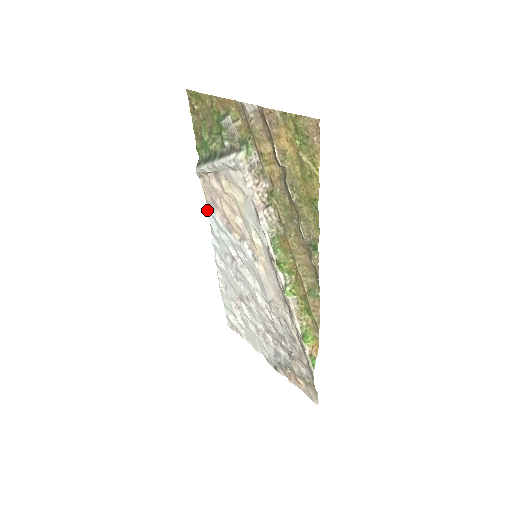
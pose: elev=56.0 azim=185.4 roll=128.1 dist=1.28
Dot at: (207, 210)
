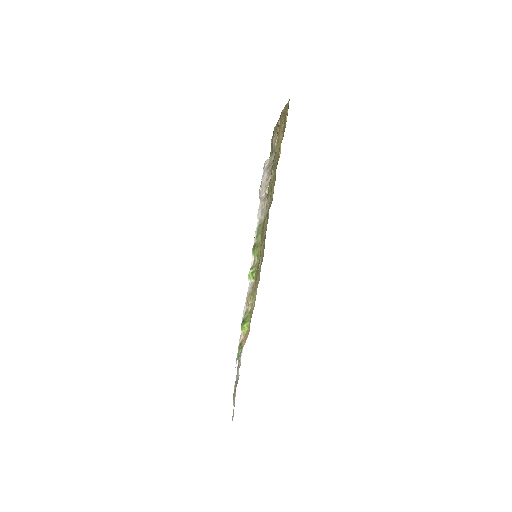
Dot at: occluded
